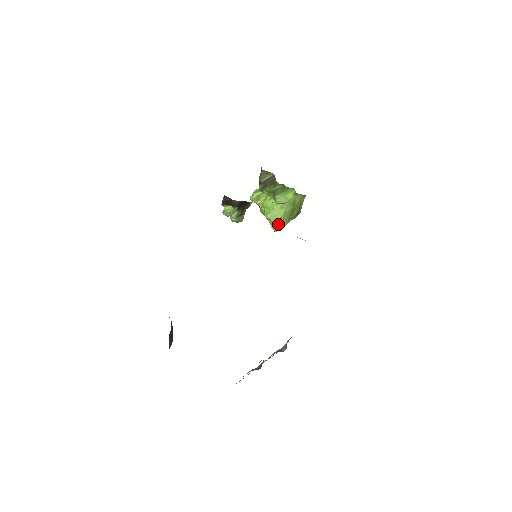
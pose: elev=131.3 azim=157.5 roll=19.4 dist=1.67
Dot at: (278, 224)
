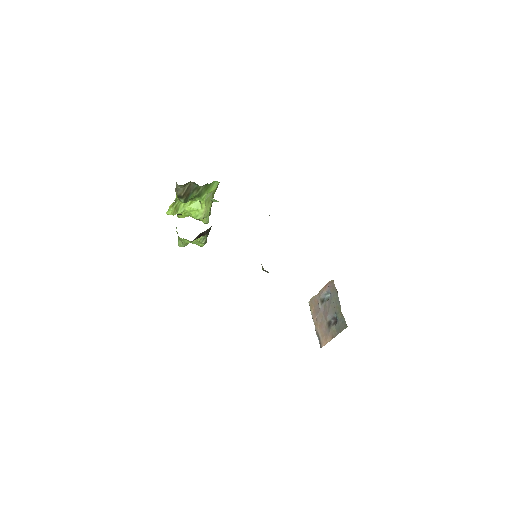
Dot at: occluded
